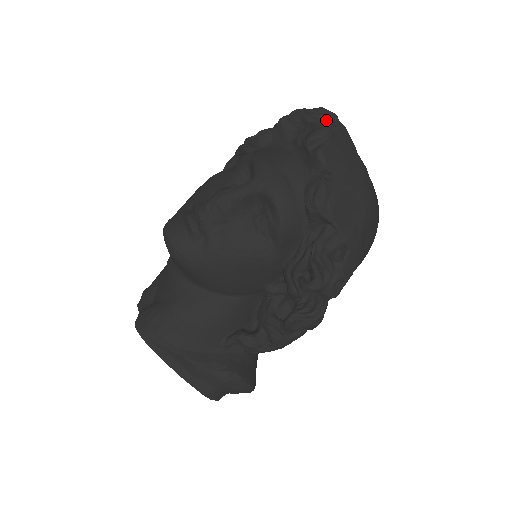
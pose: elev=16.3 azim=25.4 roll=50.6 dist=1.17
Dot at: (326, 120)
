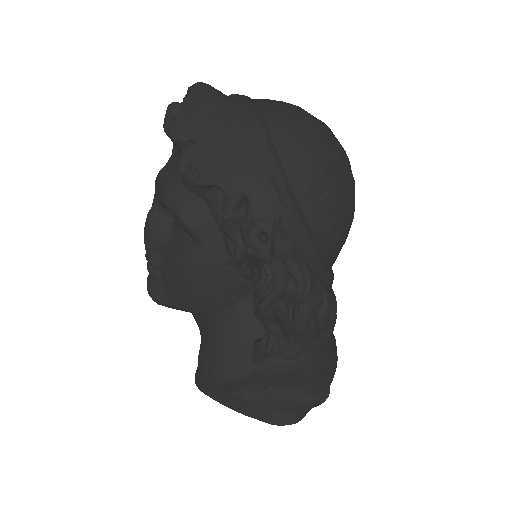
Dot at: occluded
